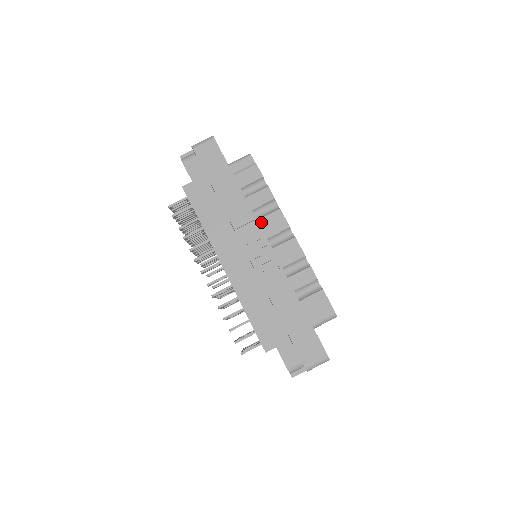
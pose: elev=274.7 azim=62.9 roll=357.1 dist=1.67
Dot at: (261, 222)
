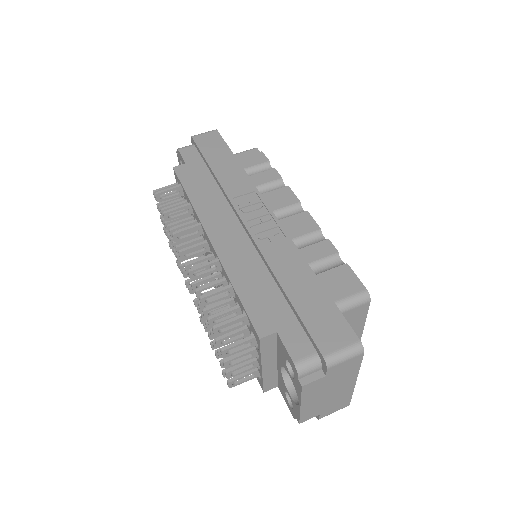
Dot at: (264, 197)
